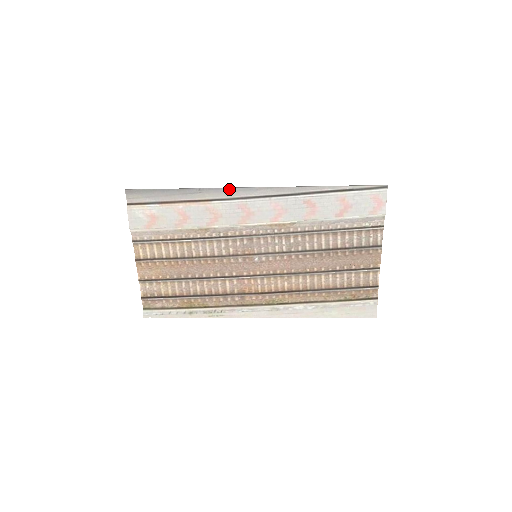
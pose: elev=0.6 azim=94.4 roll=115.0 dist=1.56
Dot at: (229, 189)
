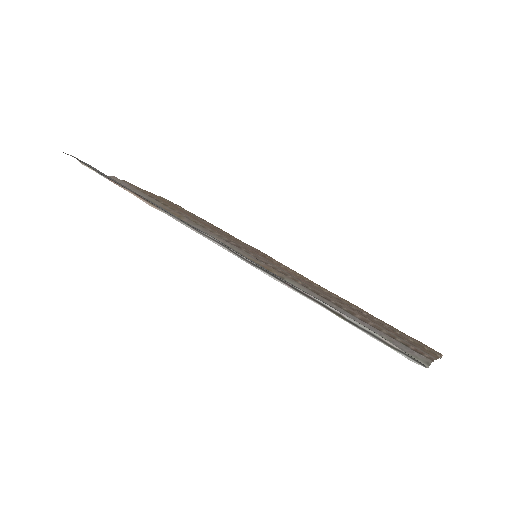
Dot at: (169, 213)
